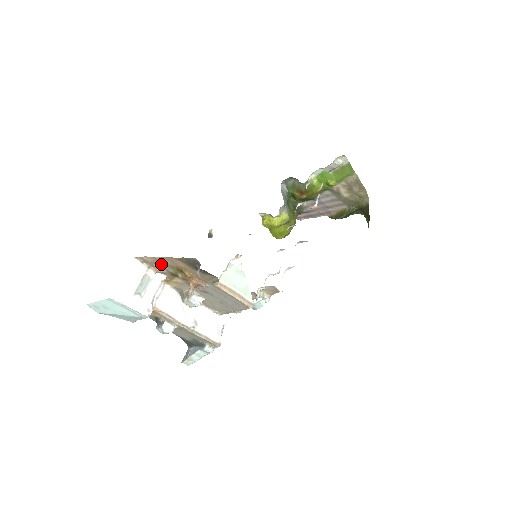
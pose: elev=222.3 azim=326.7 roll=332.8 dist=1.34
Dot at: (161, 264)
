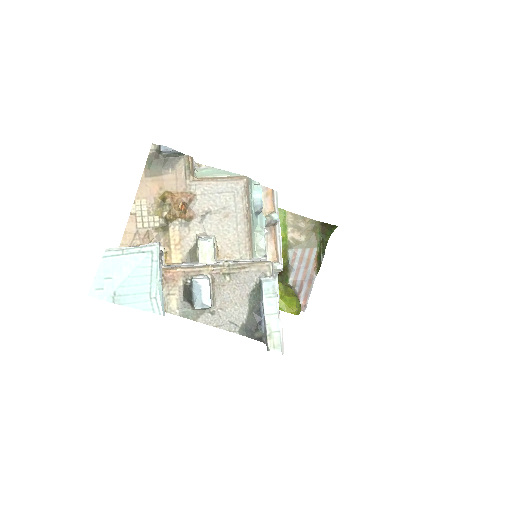
Dot at: (144, 221)
